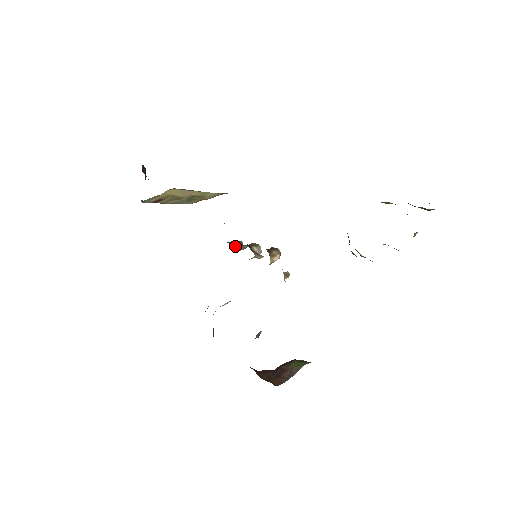
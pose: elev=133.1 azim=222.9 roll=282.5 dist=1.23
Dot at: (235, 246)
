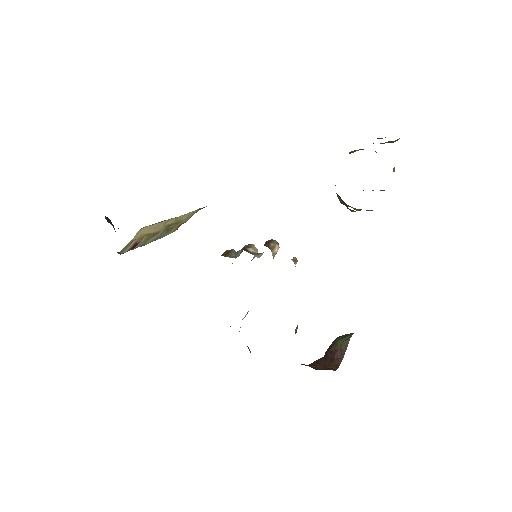
Dot at: (229, 256)
